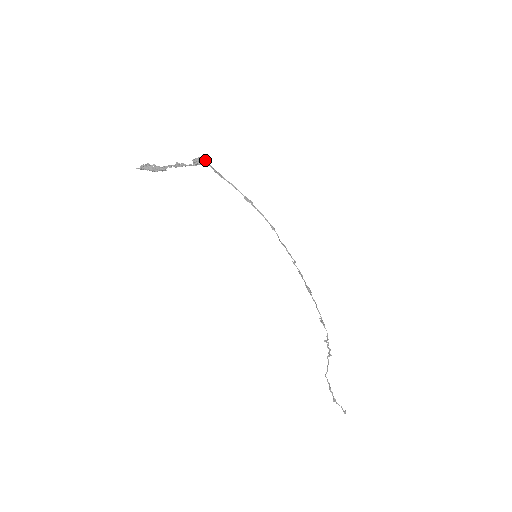
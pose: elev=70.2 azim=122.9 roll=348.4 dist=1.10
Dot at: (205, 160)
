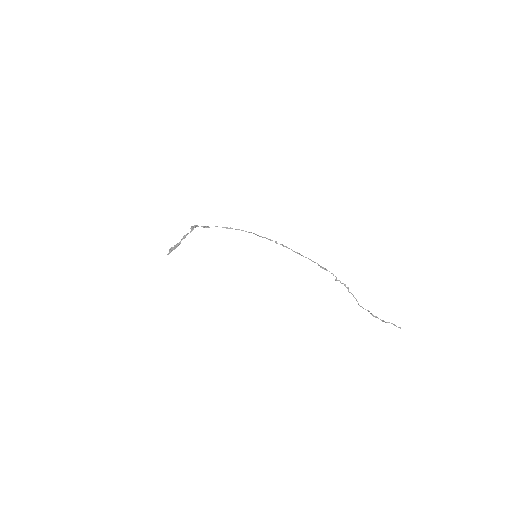
Dot at: (196, 225)
